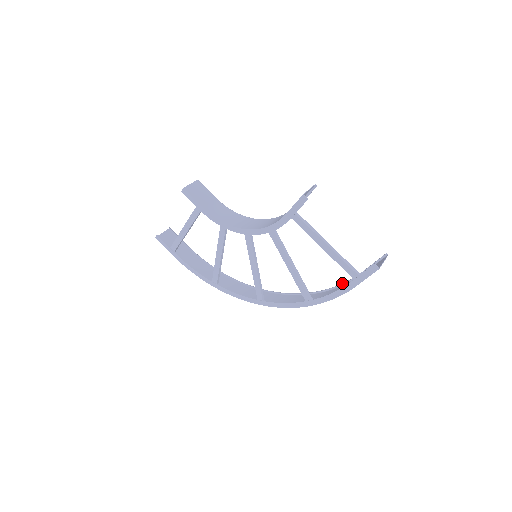
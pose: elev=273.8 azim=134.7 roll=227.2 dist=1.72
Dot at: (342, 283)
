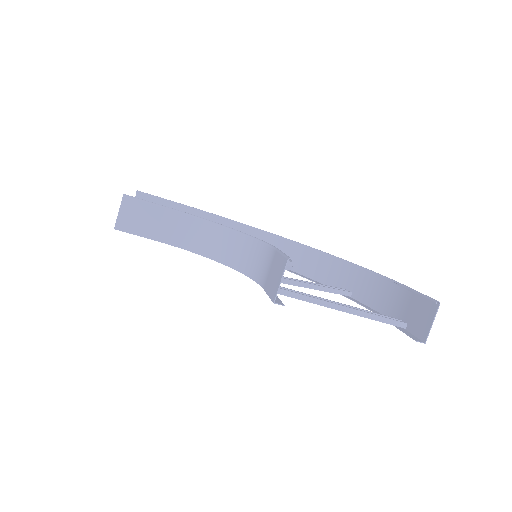
Dot at: (383, 278)
